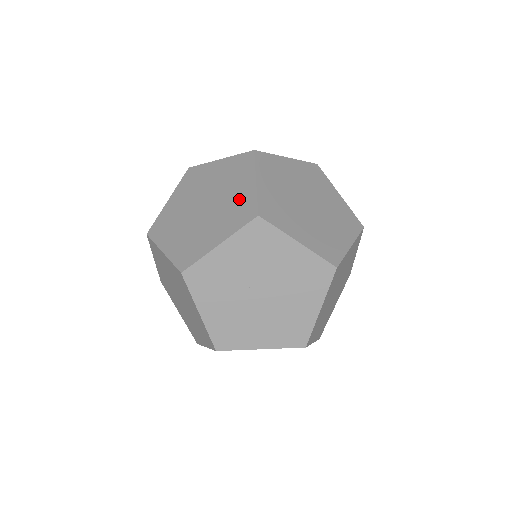
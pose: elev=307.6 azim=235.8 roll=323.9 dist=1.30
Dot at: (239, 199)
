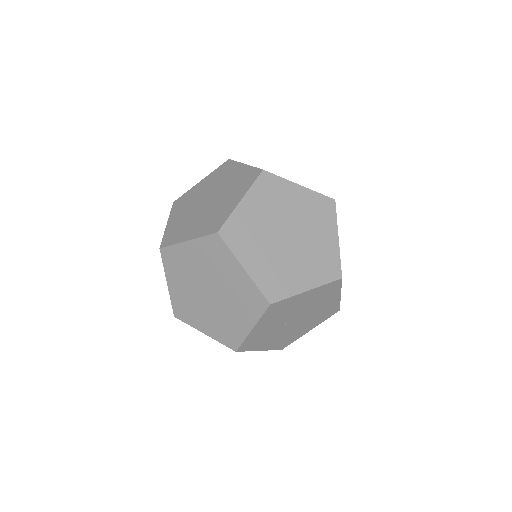
Dot at: (240, 288)
